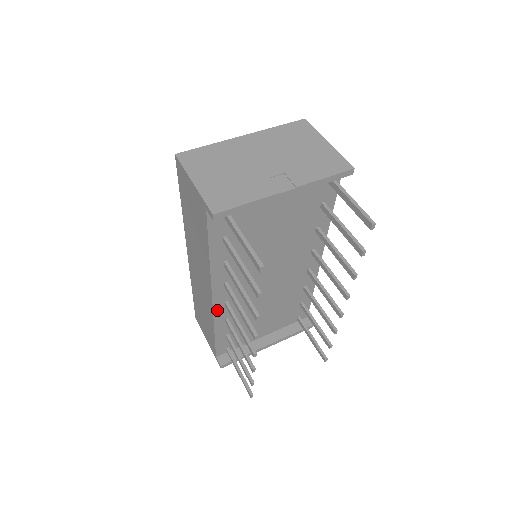
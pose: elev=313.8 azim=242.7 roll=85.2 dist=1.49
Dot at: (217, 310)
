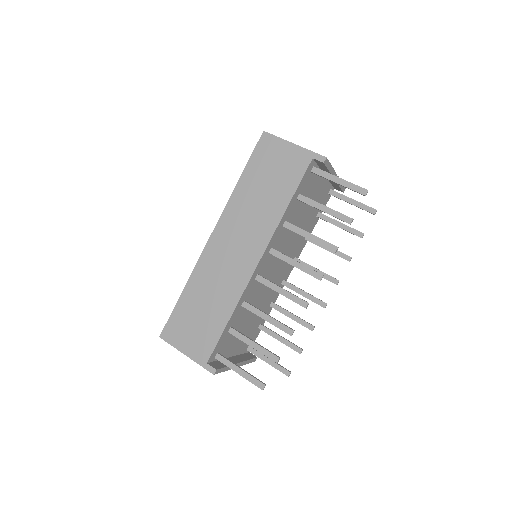
Dot at: (250, 282)
